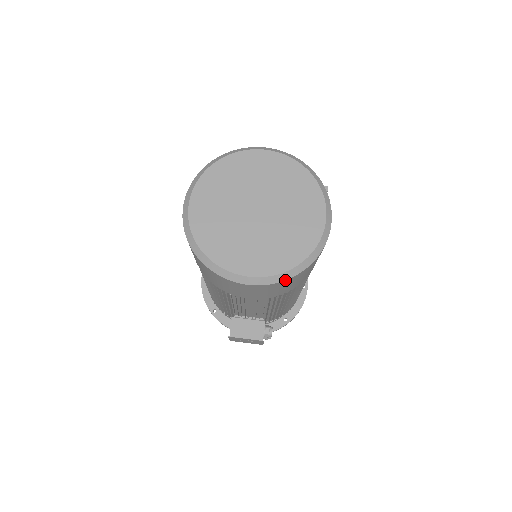
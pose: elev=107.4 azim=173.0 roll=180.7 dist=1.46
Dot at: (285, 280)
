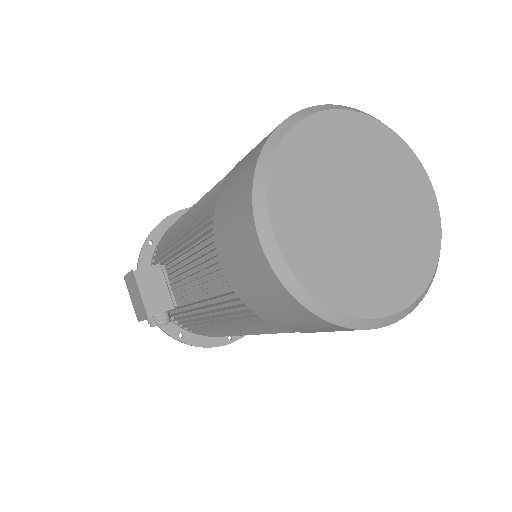
Dot at: (292, 295)
